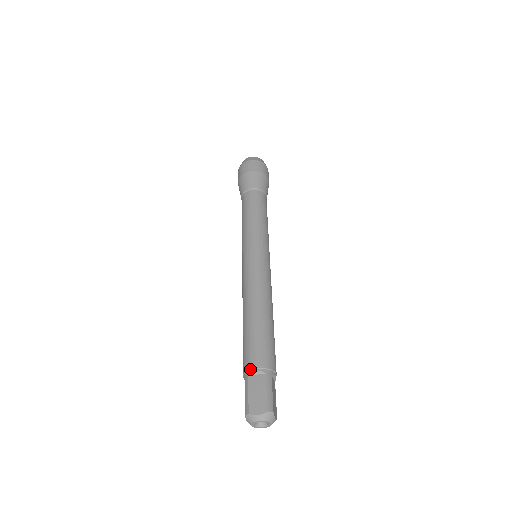
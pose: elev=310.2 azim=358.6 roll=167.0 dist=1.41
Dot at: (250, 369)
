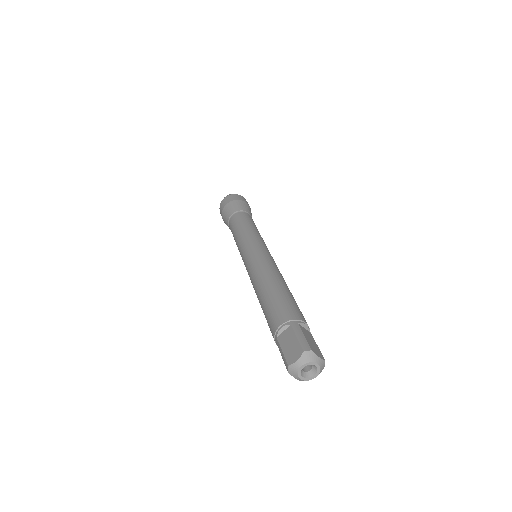
Dot at: (275, 331)
